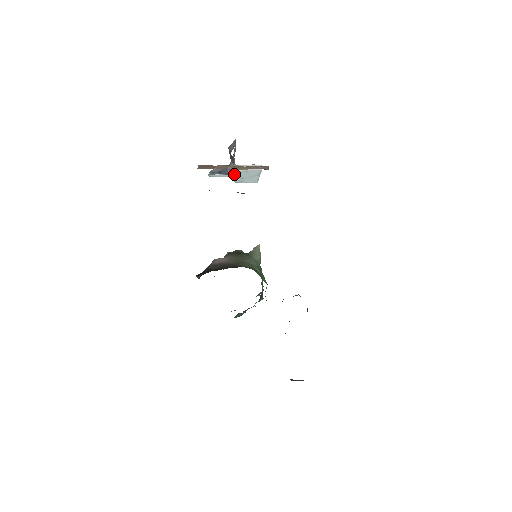
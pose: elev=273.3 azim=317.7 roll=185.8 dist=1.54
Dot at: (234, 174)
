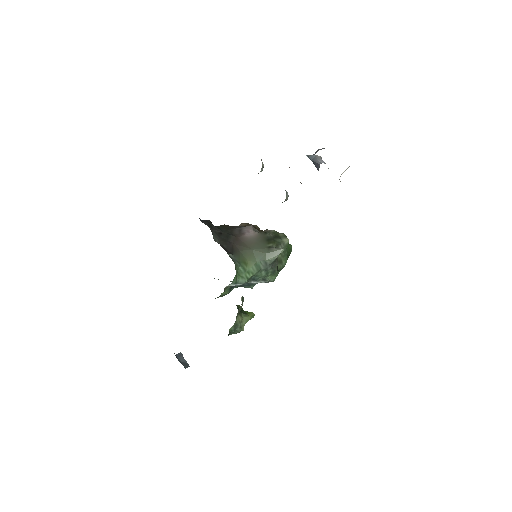
Dot at: occluded
